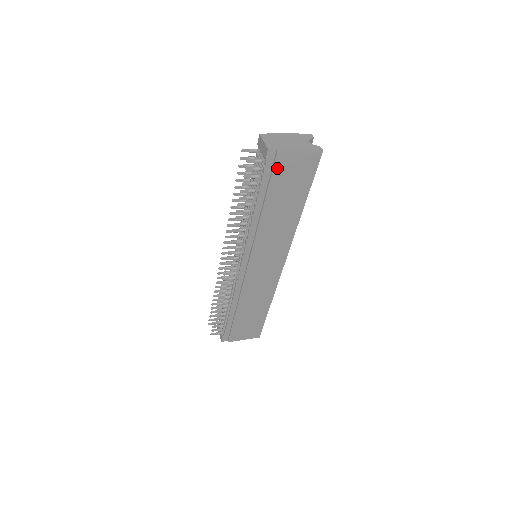
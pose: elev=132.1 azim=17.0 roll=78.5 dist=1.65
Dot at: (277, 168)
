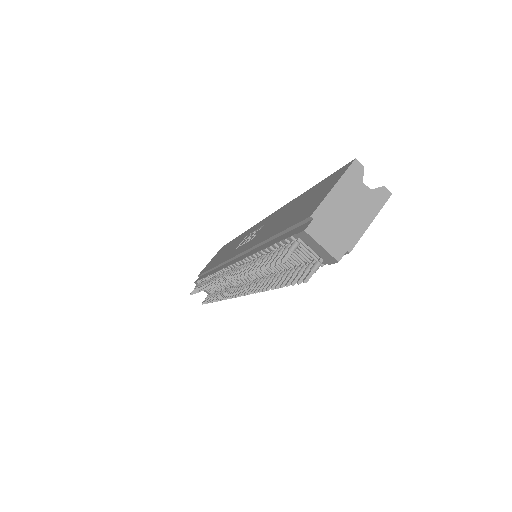
Dot at: occluded
